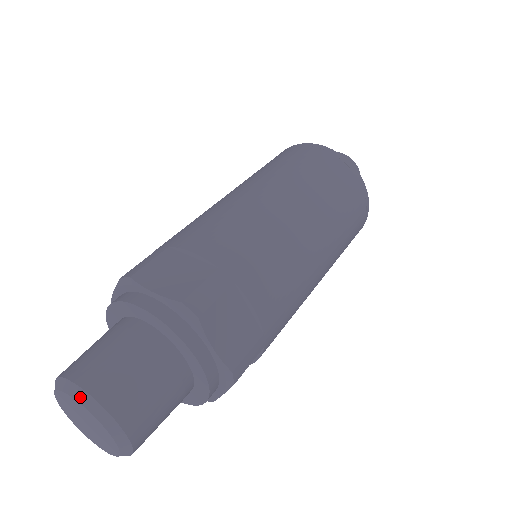
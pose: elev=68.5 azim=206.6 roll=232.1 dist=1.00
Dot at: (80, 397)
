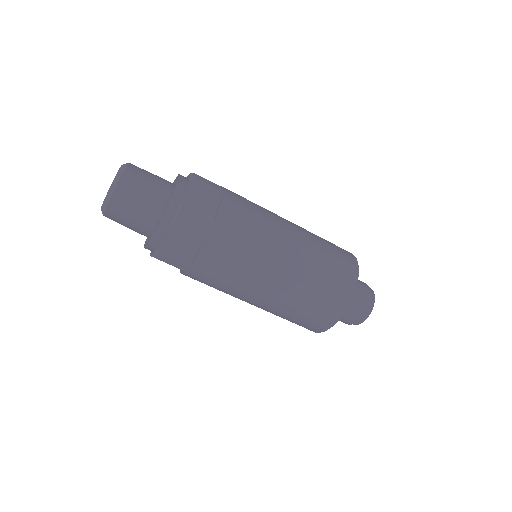
Dot at: occluded
